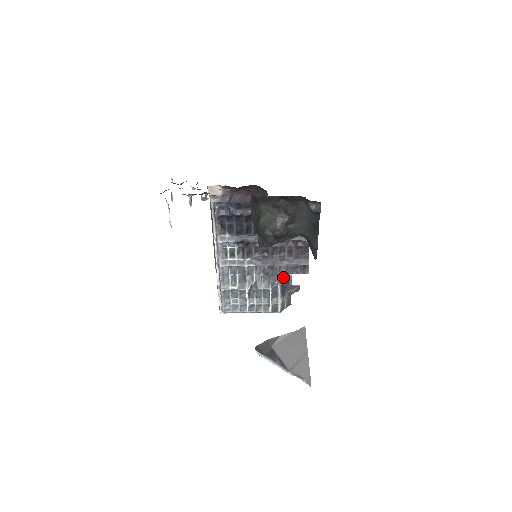
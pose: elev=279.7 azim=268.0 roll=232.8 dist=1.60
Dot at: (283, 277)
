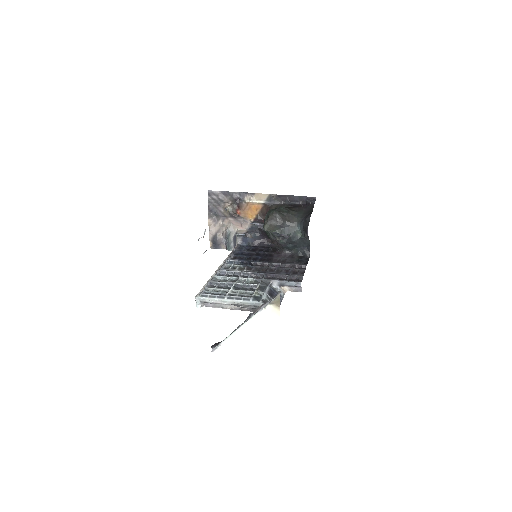
Dot at: (274, 289)
